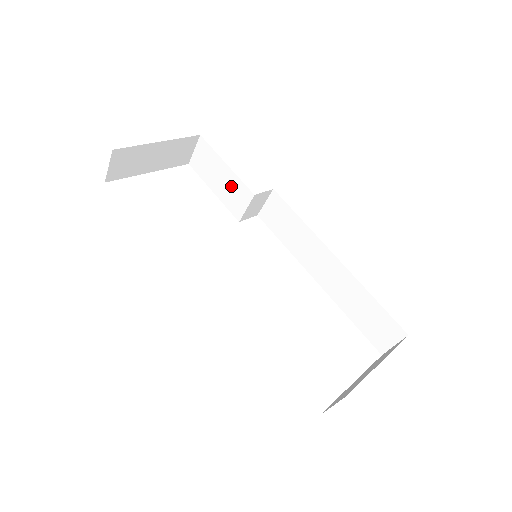
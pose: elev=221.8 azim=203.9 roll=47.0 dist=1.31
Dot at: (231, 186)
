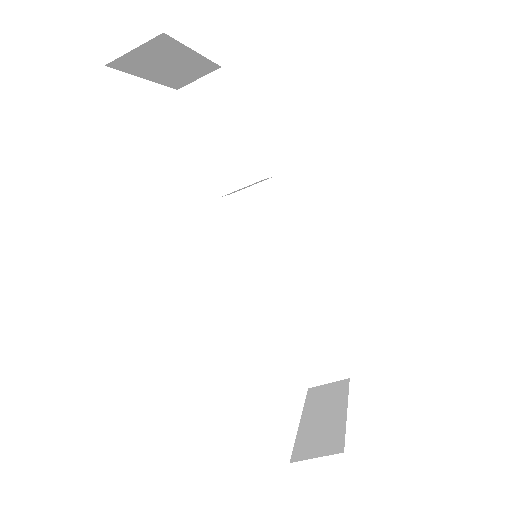
Dot at: (235, 152)
